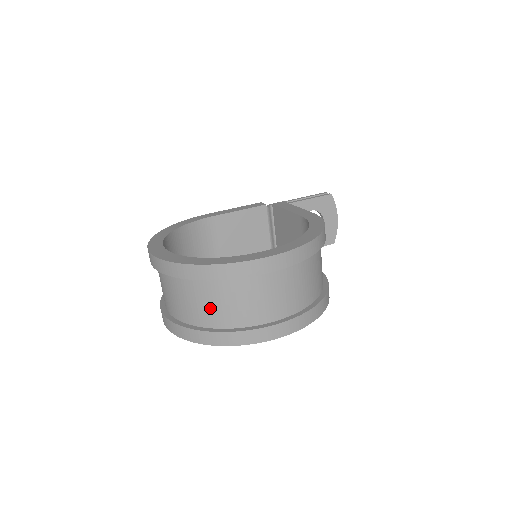
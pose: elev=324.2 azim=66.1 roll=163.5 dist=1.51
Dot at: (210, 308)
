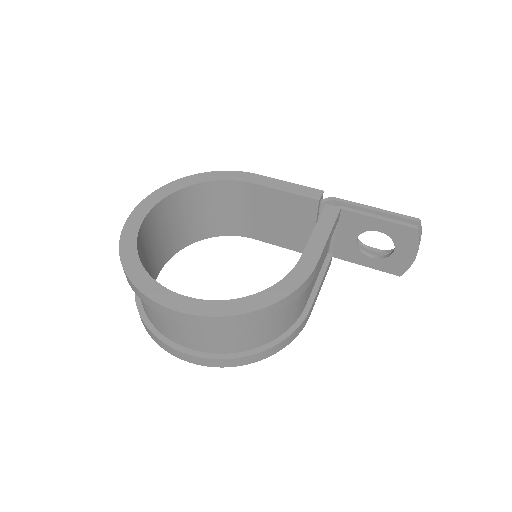
Dot at: occluded
